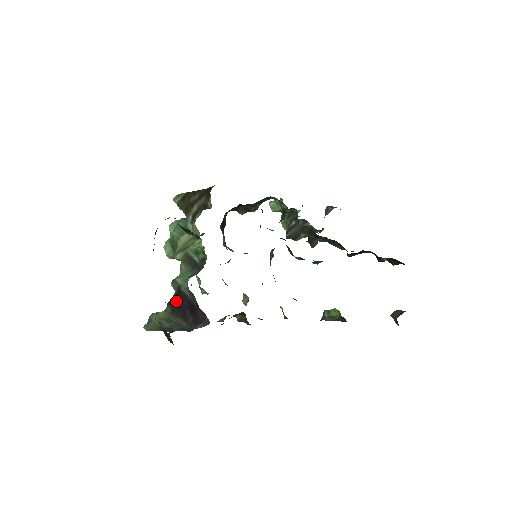
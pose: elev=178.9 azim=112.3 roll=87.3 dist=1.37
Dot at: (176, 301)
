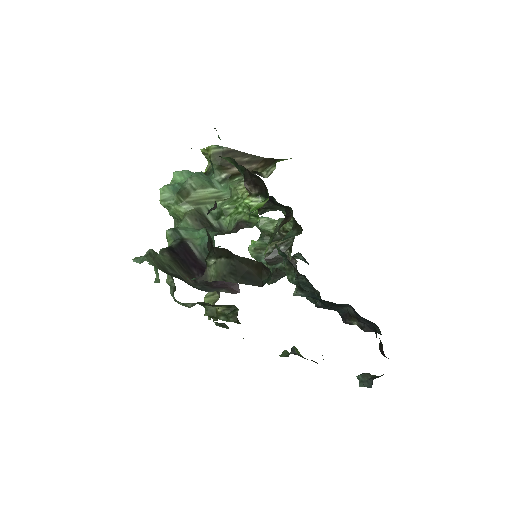
Dot at: (178, 252)
